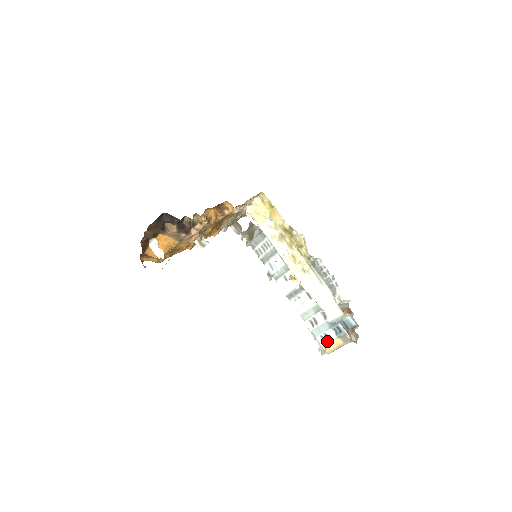
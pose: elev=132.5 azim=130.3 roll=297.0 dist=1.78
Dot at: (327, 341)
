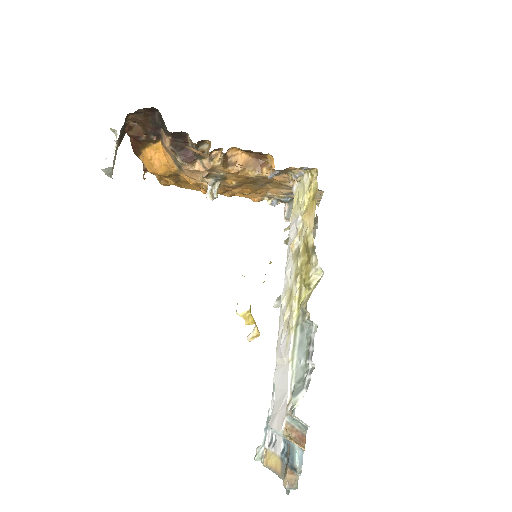
Dot at: (271, 448)
